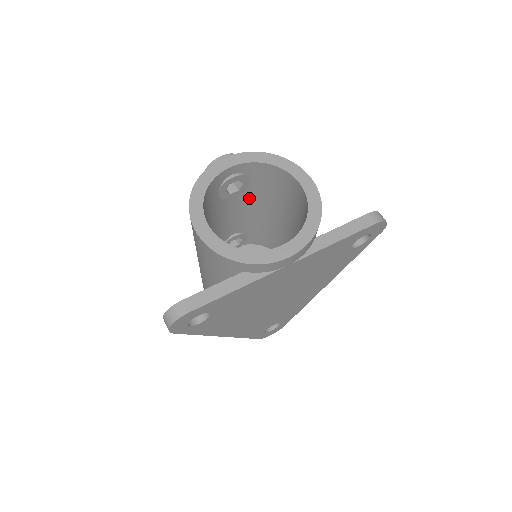
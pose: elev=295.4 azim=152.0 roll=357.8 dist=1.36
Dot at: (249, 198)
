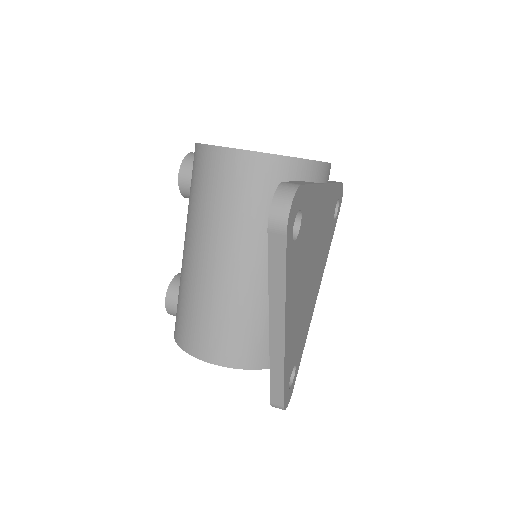
Dot at: occluded
